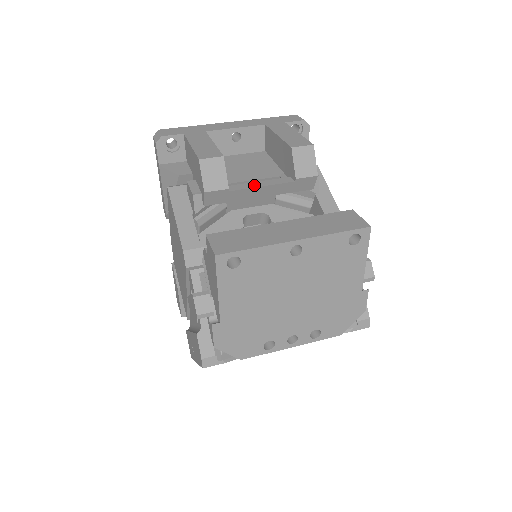
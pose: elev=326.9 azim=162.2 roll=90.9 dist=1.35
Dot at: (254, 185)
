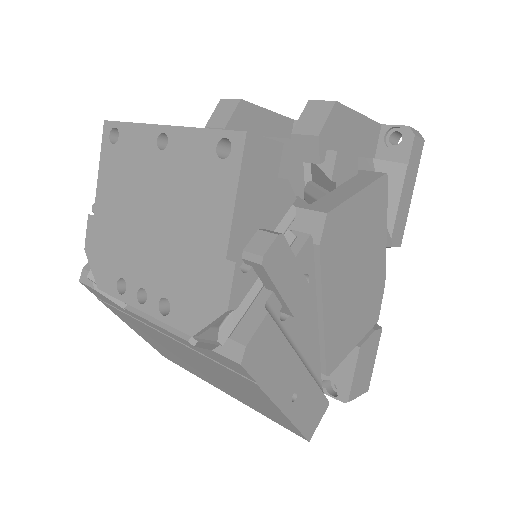
Dot at: occluded
